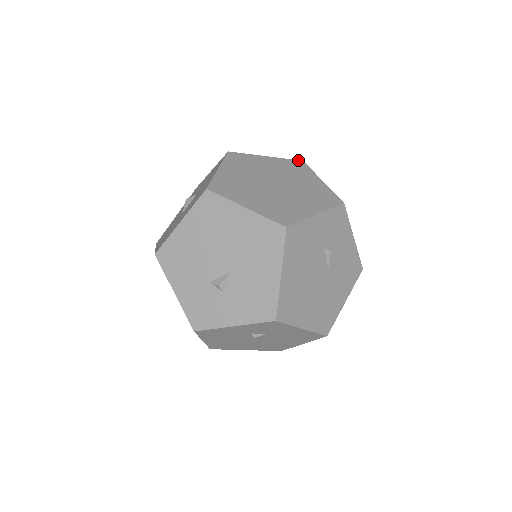
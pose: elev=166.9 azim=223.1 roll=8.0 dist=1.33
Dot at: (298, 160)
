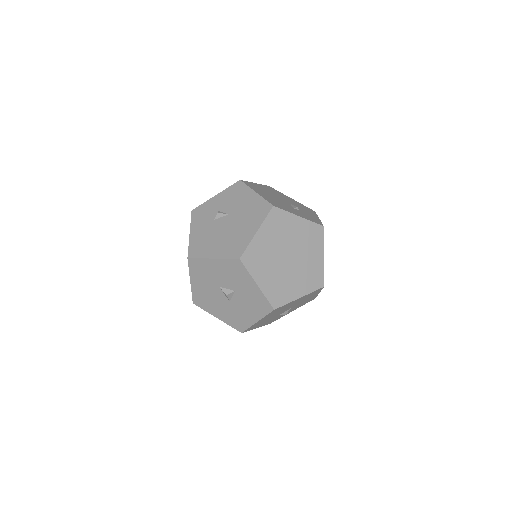
Dot at: (271, 210)
